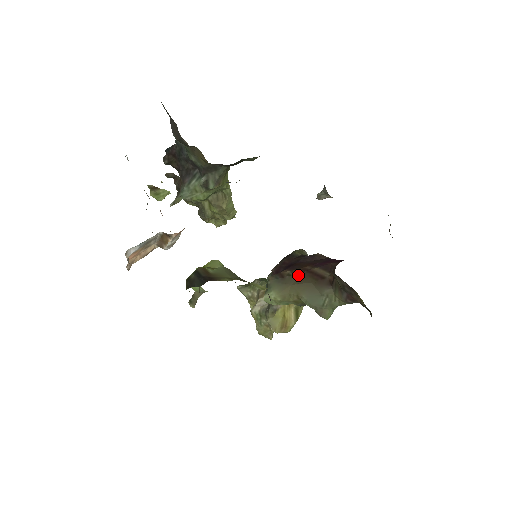
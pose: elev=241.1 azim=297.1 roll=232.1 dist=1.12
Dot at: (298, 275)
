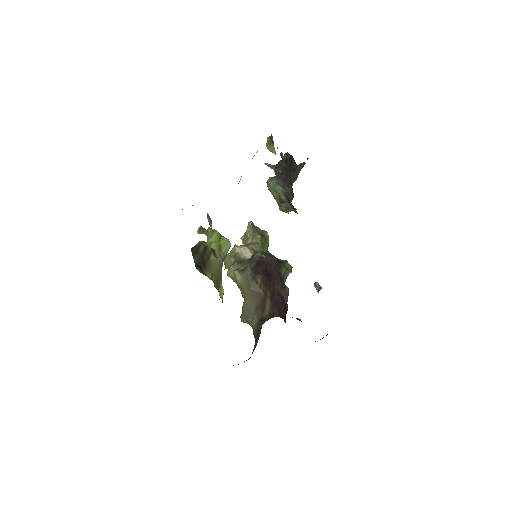
Dot at: (259, 290)
